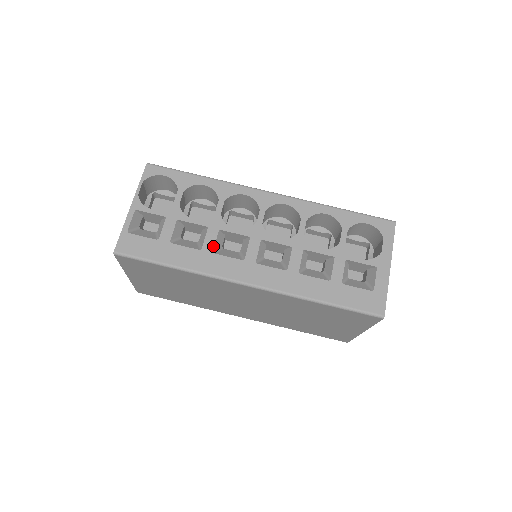
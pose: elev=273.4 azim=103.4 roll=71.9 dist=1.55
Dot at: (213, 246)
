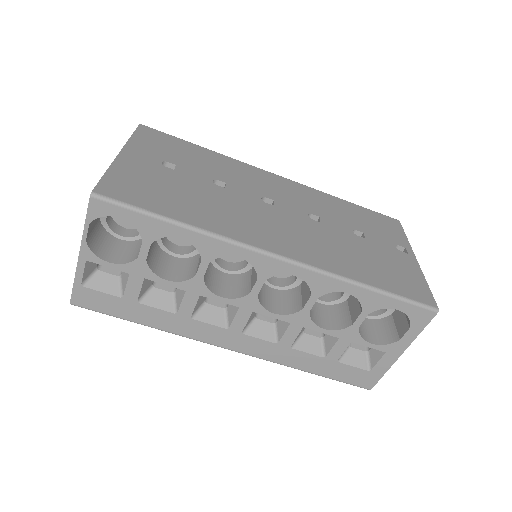
Dot at: (191, 312)
